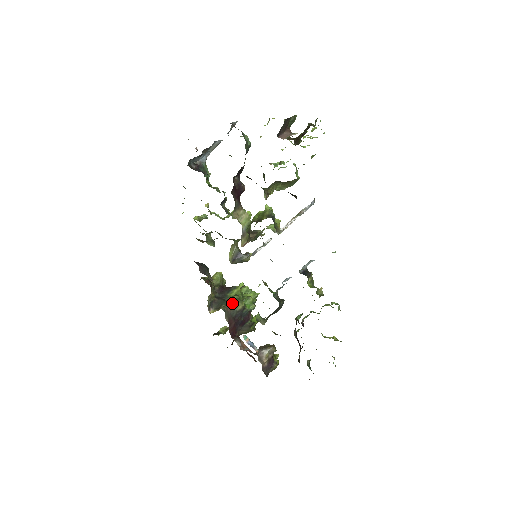
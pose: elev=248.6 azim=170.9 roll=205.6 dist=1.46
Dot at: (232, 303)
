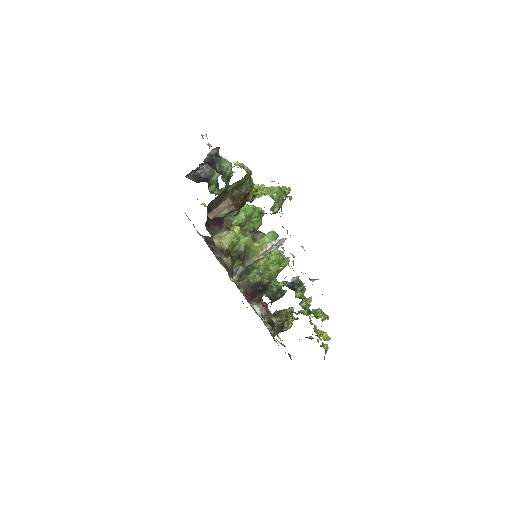
Dot at: (251, 276)
